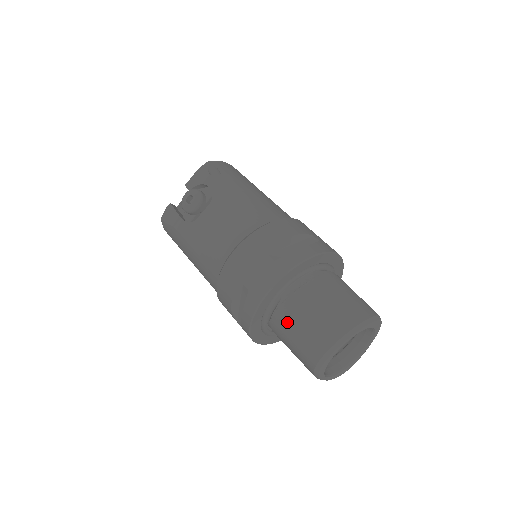
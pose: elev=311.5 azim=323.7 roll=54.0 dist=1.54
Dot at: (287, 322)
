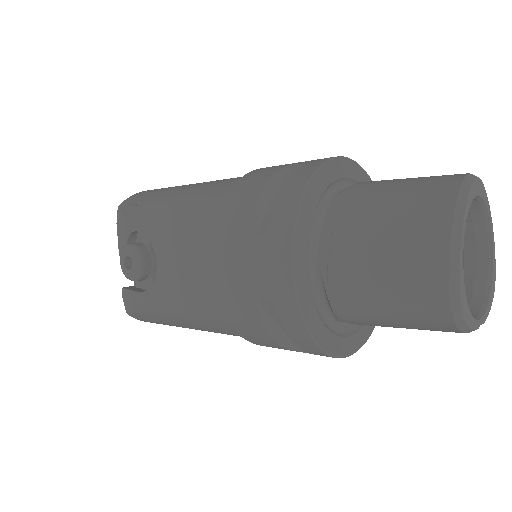
Dot at: (356, 295)
